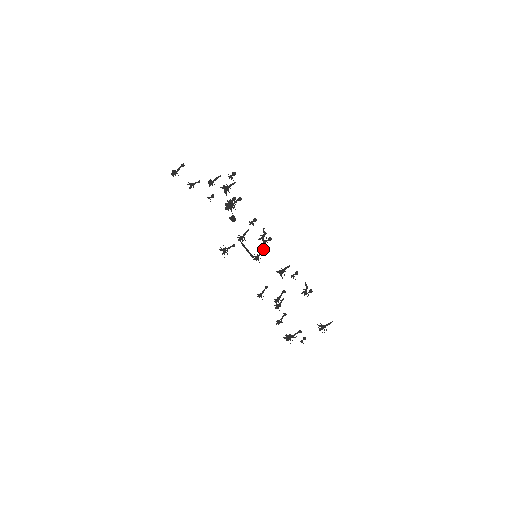
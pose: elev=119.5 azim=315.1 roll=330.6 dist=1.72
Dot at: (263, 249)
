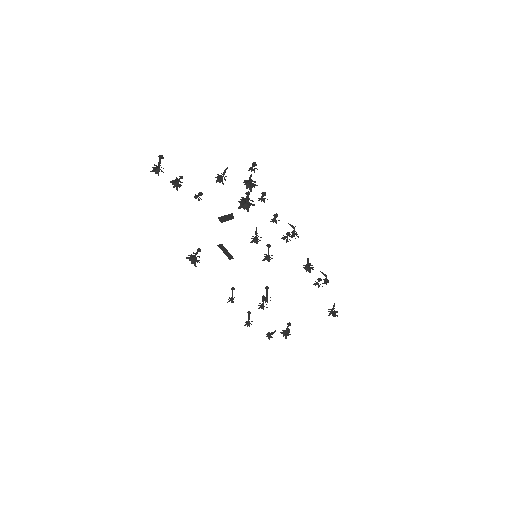
Dot at: (269, 247)
